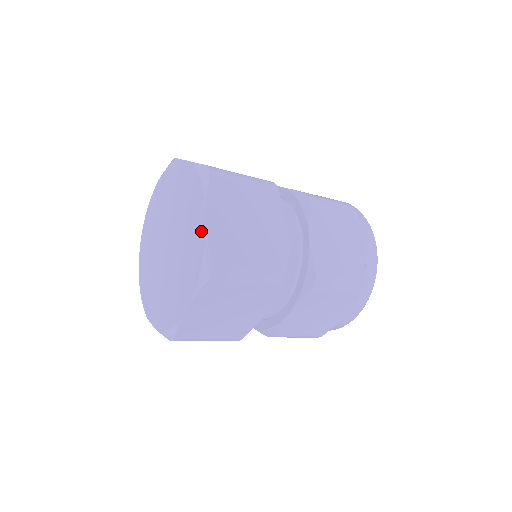
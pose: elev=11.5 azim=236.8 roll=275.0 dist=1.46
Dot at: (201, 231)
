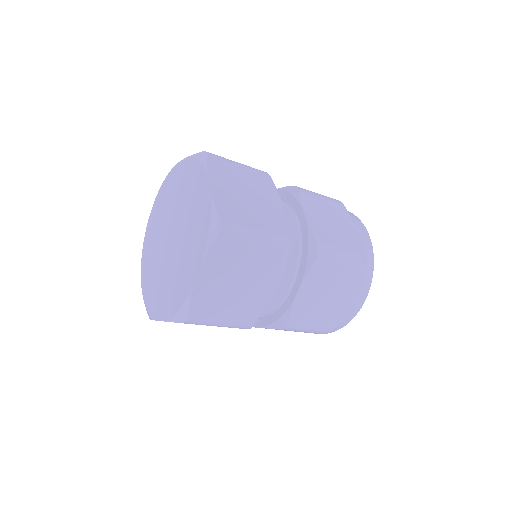
Dot at: (190, 281)
